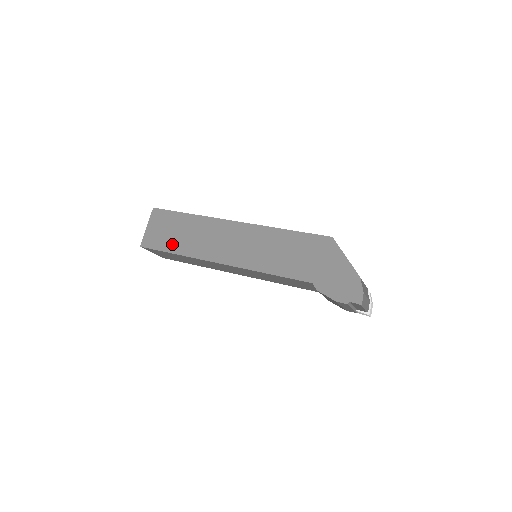
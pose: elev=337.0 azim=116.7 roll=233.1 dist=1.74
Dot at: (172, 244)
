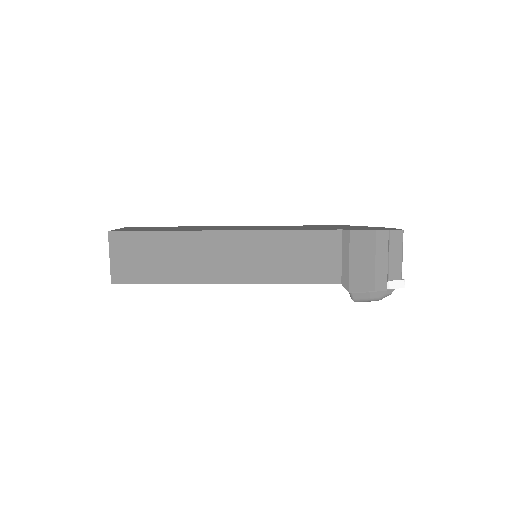
Dot at: (156, 229)
